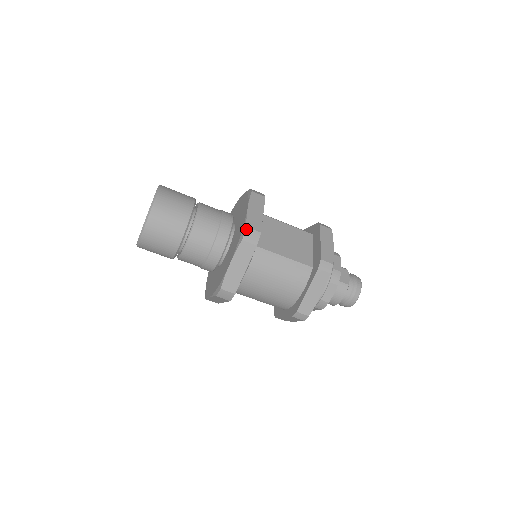
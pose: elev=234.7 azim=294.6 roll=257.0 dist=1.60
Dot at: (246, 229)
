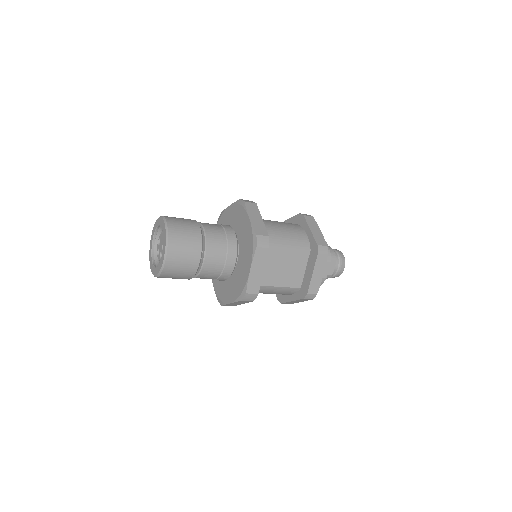
Dot at: (246, 295)
